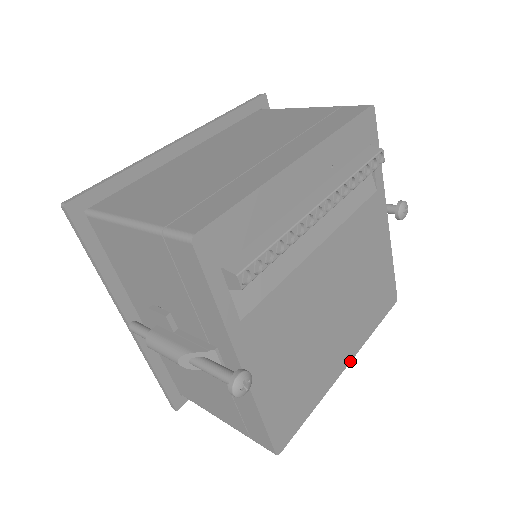
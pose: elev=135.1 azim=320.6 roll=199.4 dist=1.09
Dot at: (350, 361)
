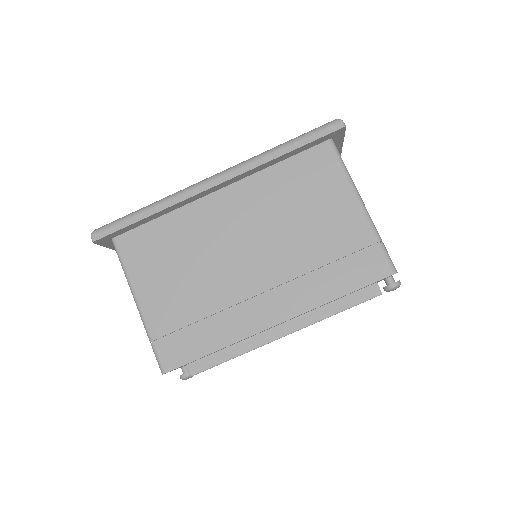
Dot at: occluded
